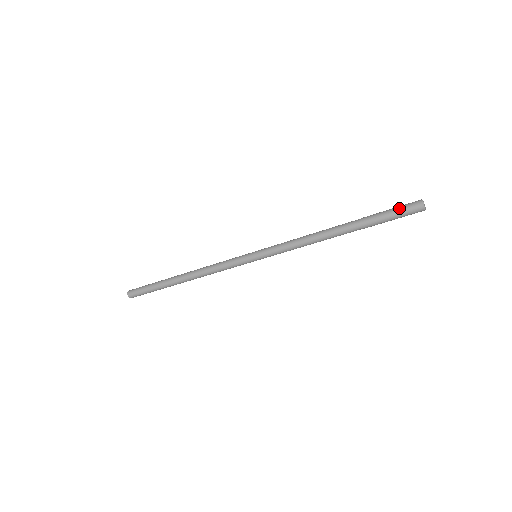
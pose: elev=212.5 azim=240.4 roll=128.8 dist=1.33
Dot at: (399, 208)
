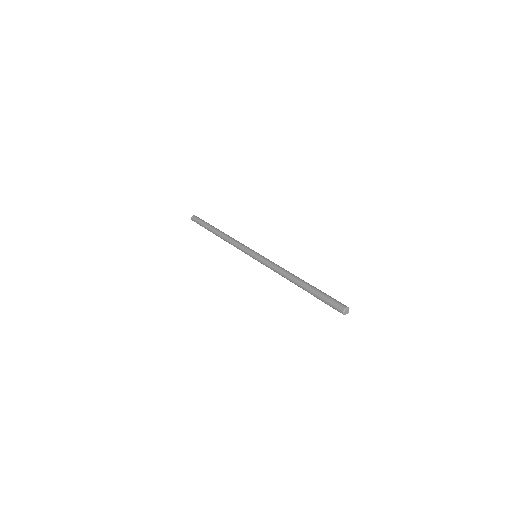
Dot at: (330, 306)
